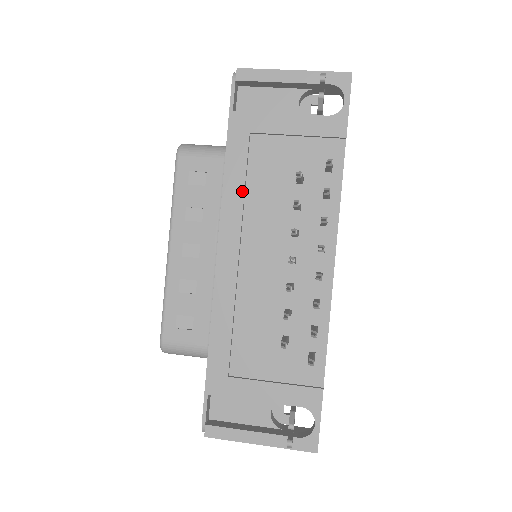
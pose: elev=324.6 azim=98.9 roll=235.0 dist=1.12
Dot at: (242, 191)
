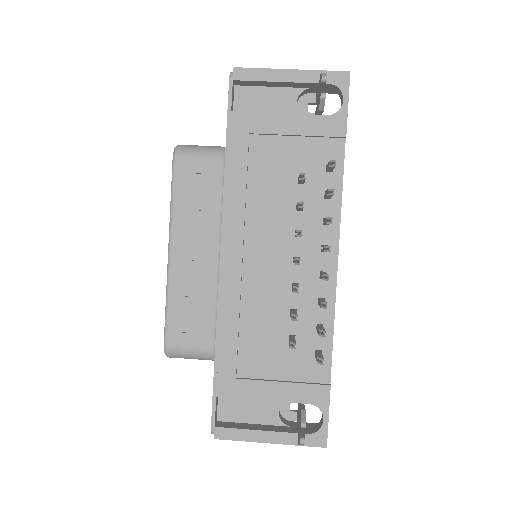
Dot at: (243, 193)
